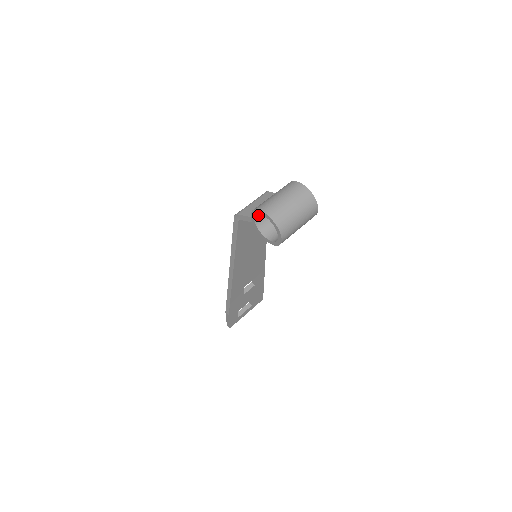
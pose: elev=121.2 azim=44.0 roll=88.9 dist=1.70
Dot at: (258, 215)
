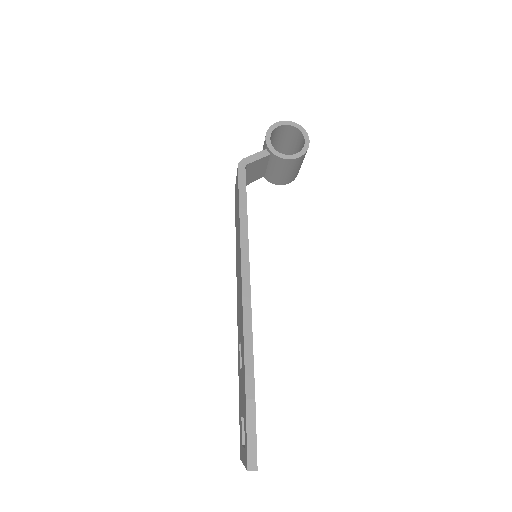
Dot at: occluded
